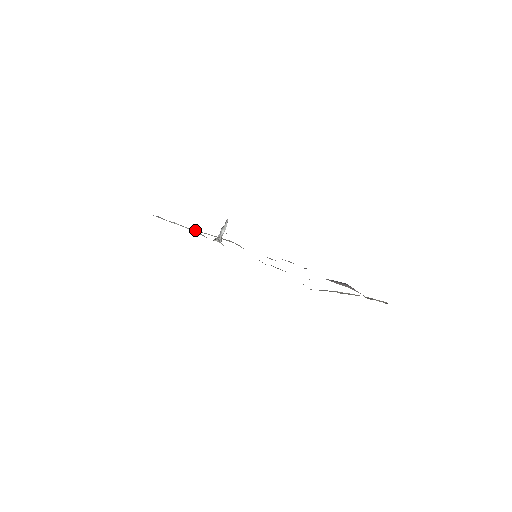
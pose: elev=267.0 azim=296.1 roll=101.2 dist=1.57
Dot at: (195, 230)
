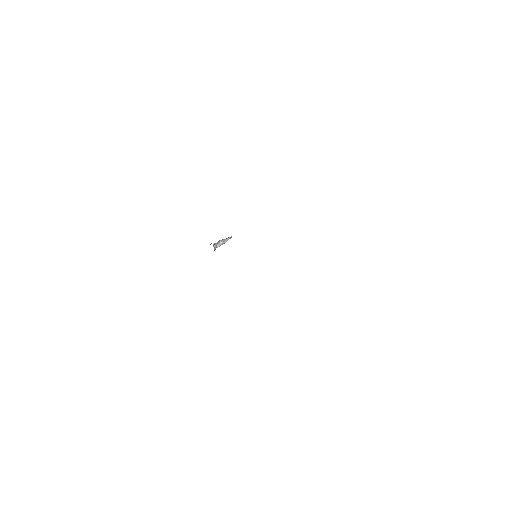
Dot at: occluded
